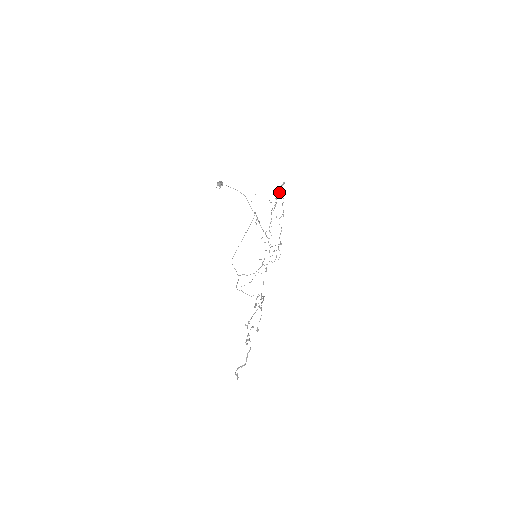
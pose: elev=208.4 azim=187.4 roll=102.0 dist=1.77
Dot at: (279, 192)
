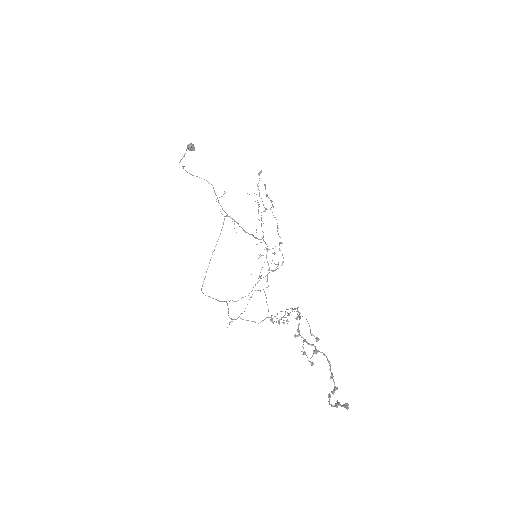
Dot at: (259, 180)
